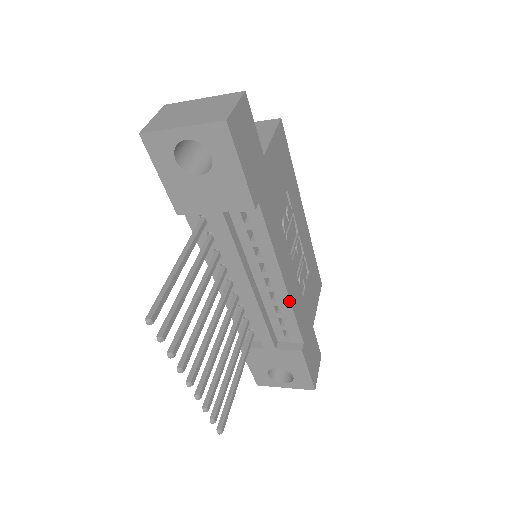
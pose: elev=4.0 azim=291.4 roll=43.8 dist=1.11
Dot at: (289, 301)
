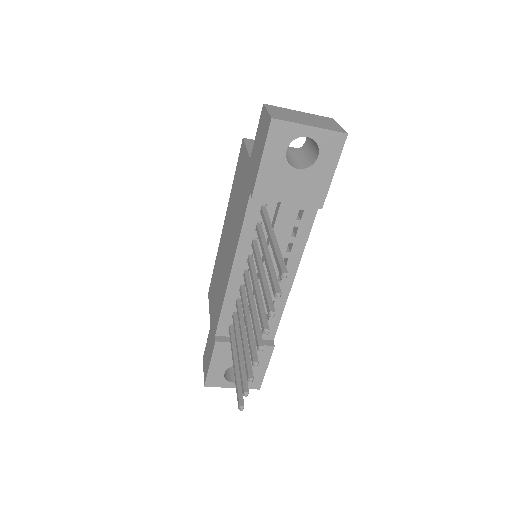
Dot at: (287, 297)
